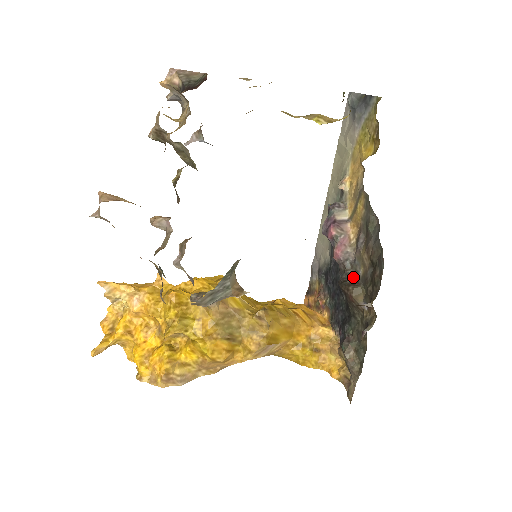
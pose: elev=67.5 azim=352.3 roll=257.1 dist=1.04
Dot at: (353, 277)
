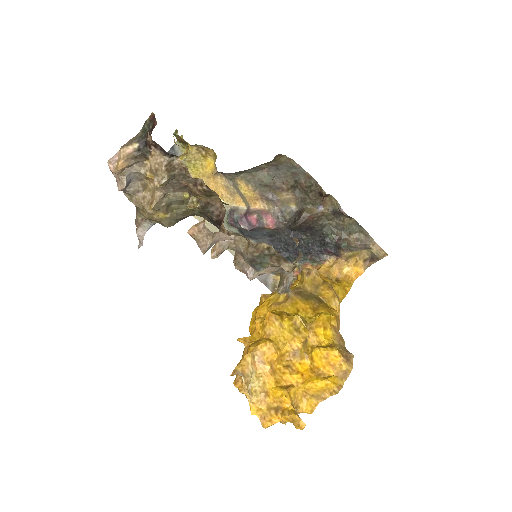
Dot at: (293, 217)
